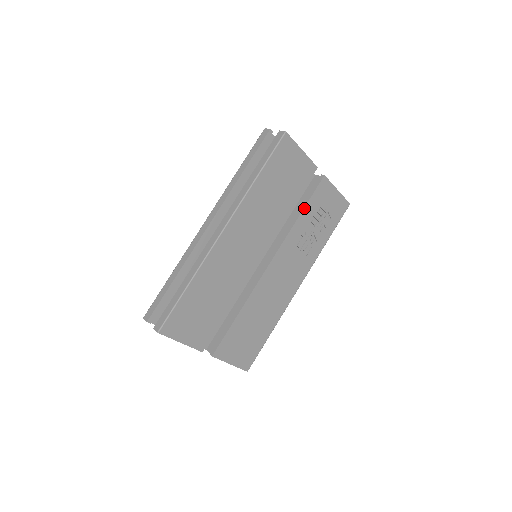
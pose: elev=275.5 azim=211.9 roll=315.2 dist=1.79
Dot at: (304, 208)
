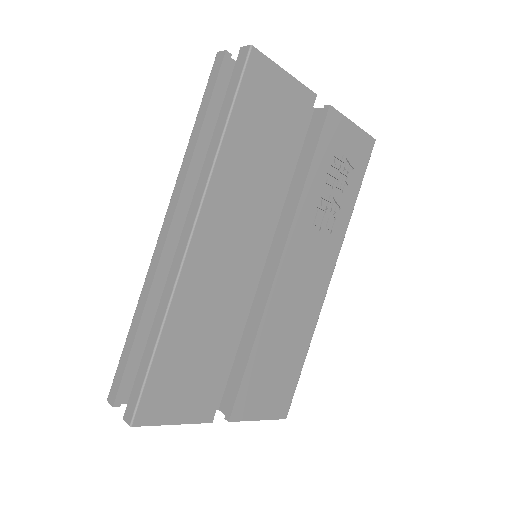
Dot at: (311, 165)
